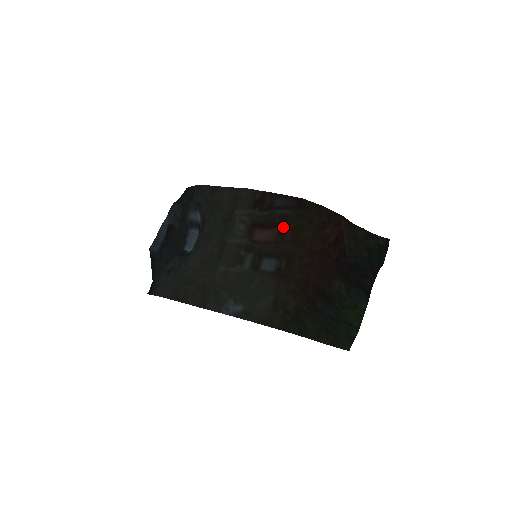
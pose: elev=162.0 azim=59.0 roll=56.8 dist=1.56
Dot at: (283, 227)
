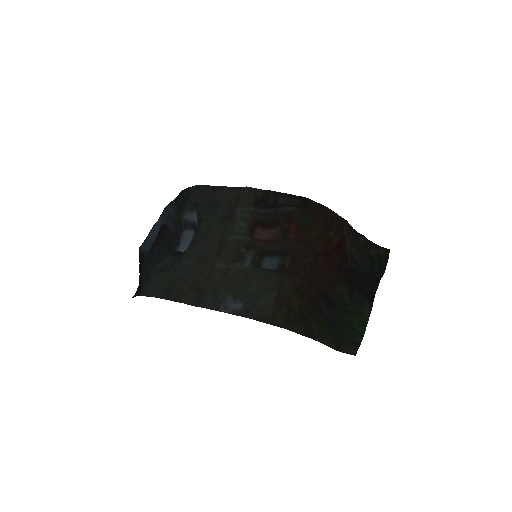
Dot at: (287, 225)
